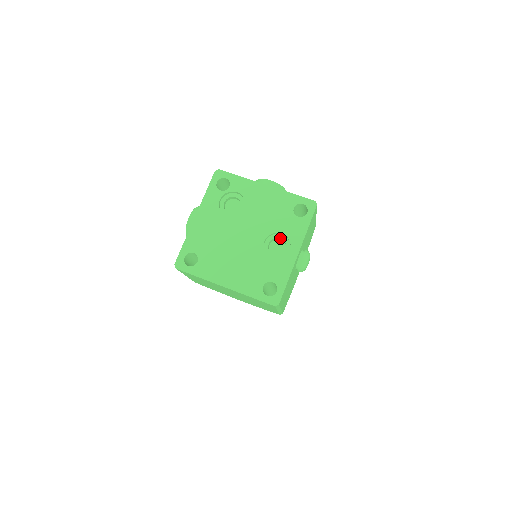
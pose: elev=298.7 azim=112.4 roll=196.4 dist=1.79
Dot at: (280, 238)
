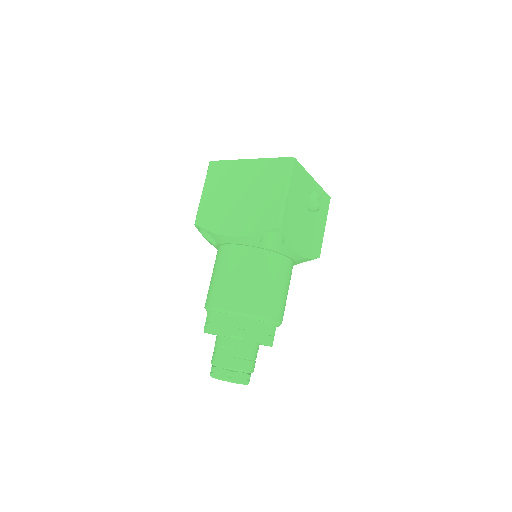
Dot at: occluded
